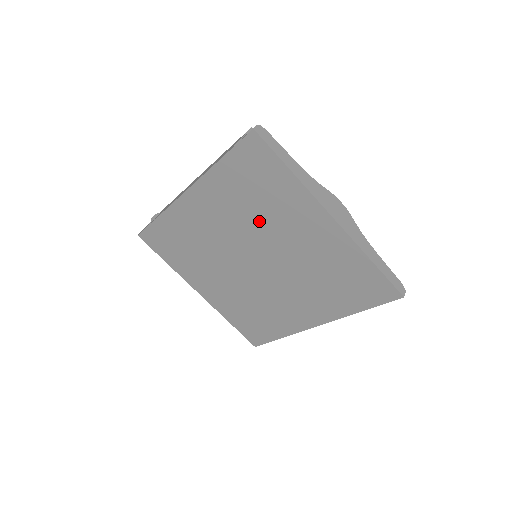
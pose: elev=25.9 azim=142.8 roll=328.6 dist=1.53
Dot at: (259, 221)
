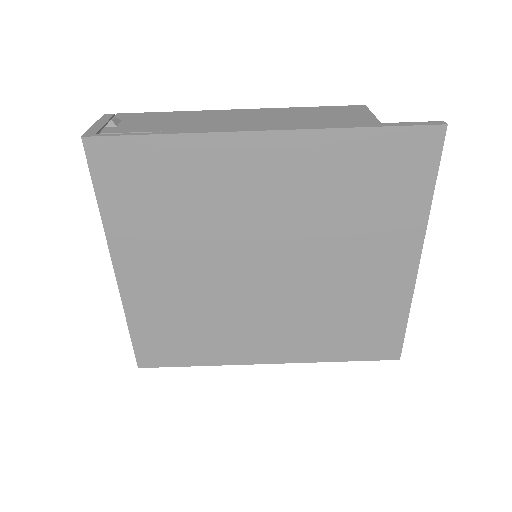
Dot at: (332, 223)
